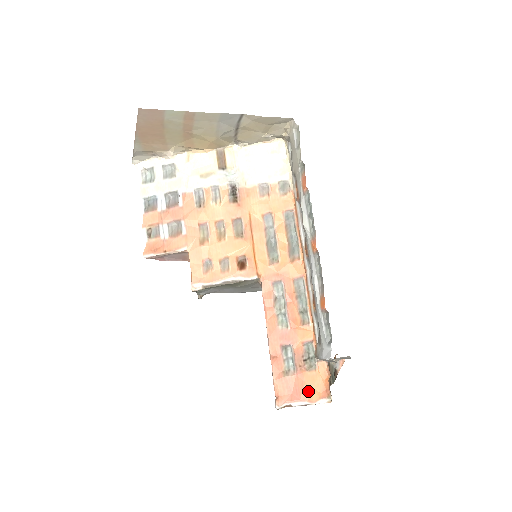
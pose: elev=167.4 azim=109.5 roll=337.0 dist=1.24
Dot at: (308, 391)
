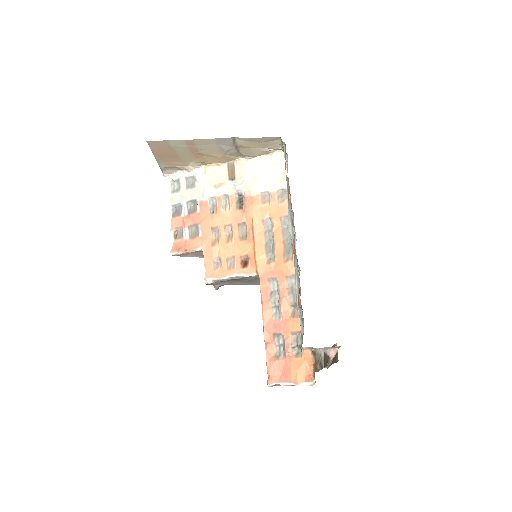
Dot at: (294, 374)
